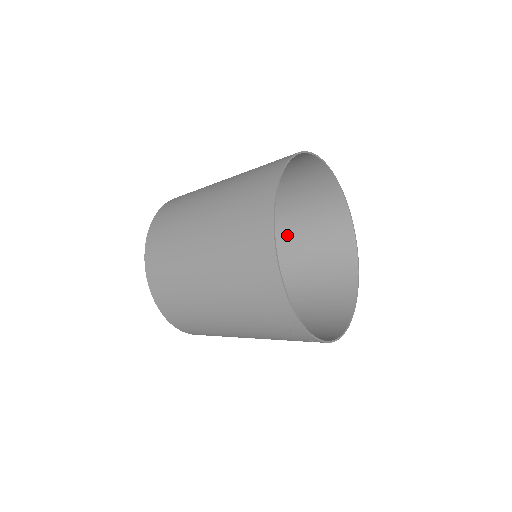
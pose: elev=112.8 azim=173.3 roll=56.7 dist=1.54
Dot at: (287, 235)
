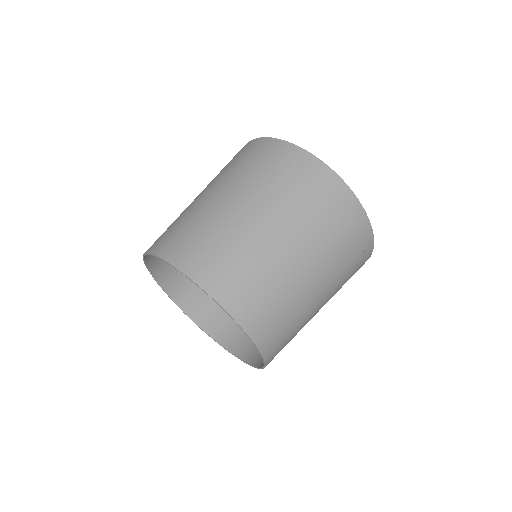
Dot at: occluded
